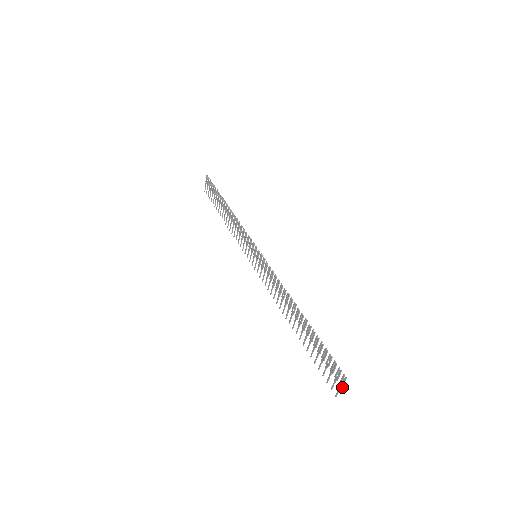
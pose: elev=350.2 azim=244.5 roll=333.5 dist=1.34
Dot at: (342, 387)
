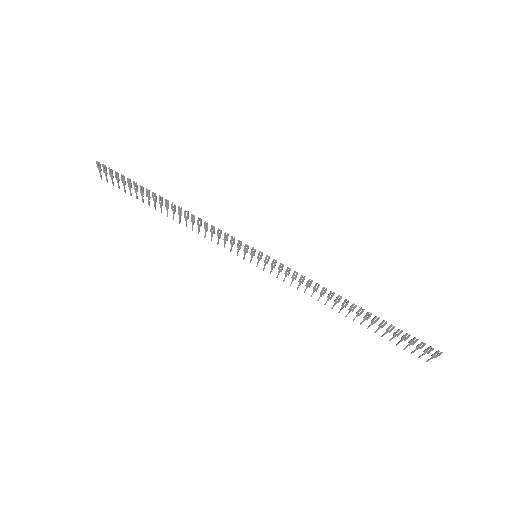
Dot at: (436, 357)
